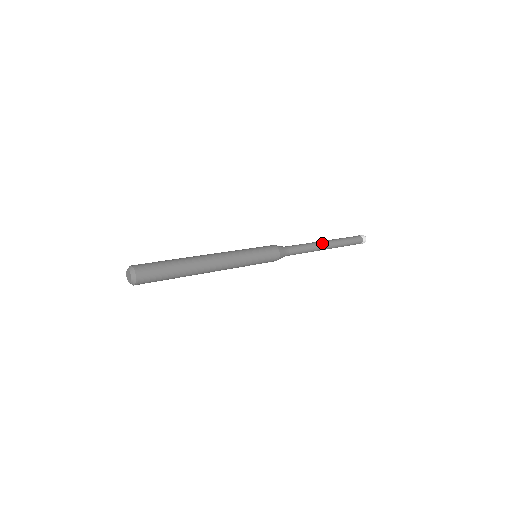
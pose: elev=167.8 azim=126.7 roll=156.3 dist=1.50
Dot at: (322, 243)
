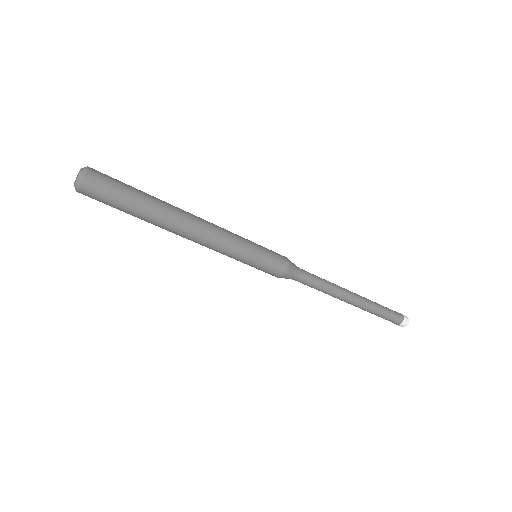
Dot at: (349, 293)
